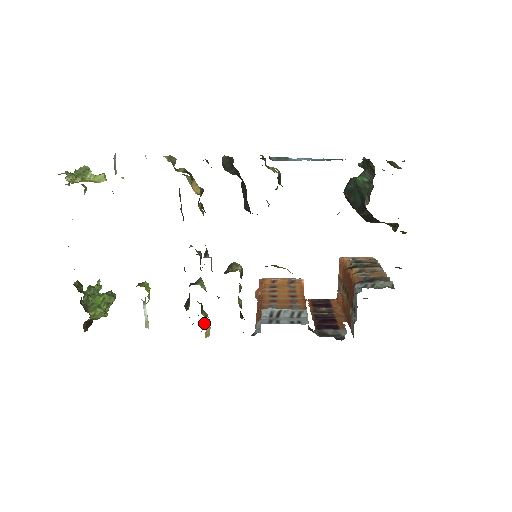
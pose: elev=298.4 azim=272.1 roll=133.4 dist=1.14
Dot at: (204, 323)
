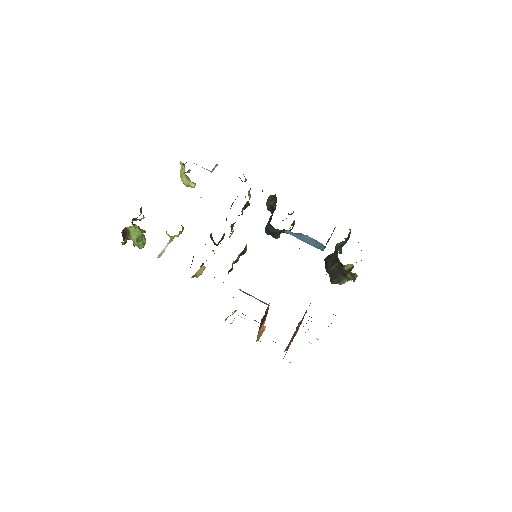
Dot at: occluded
